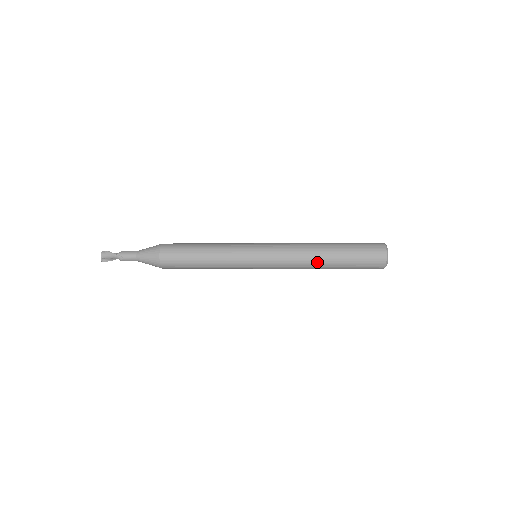
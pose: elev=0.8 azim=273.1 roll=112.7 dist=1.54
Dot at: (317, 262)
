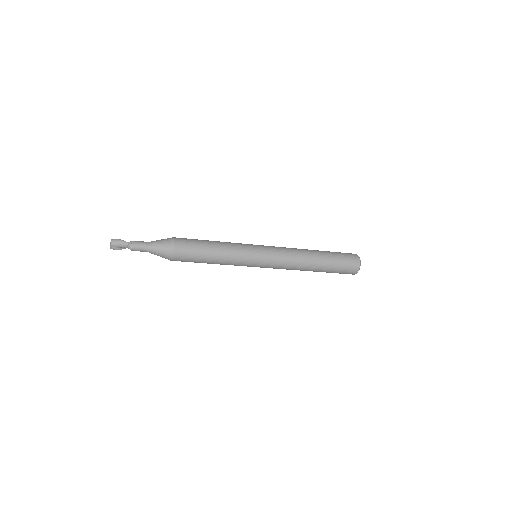
Dot at: (308, 263)
